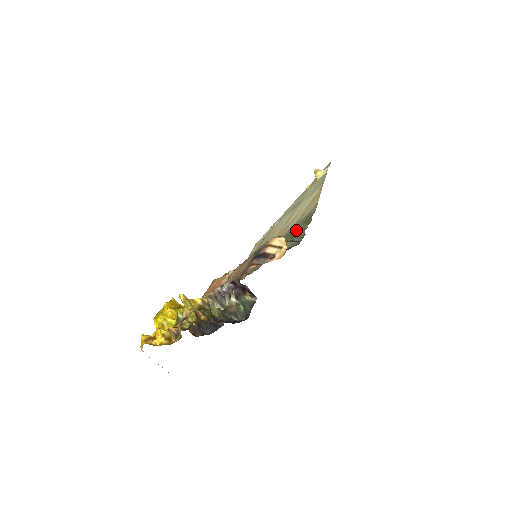
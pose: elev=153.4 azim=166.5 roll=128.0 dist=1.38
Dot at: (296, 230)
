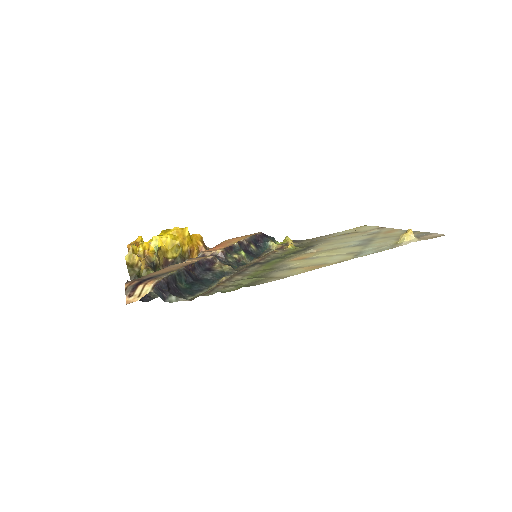
Dot at: (244, 280)
